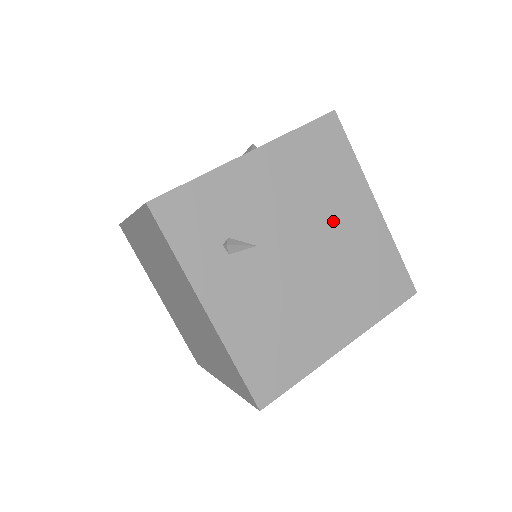
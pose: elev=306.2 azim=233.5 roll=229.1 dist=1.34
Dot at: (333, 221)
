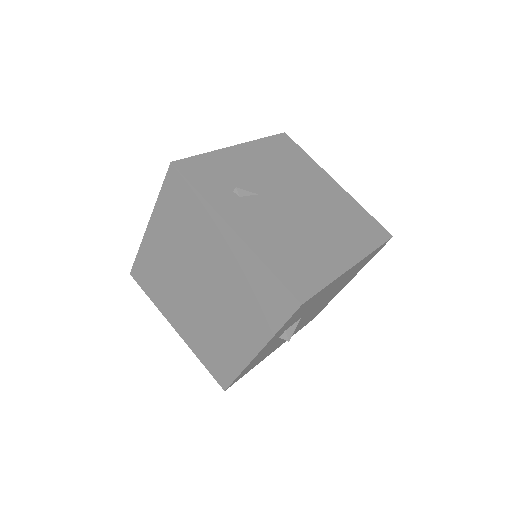
Dot at: (309, 187)
